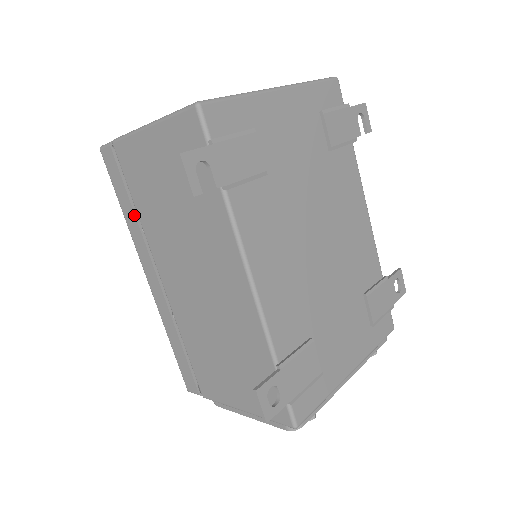
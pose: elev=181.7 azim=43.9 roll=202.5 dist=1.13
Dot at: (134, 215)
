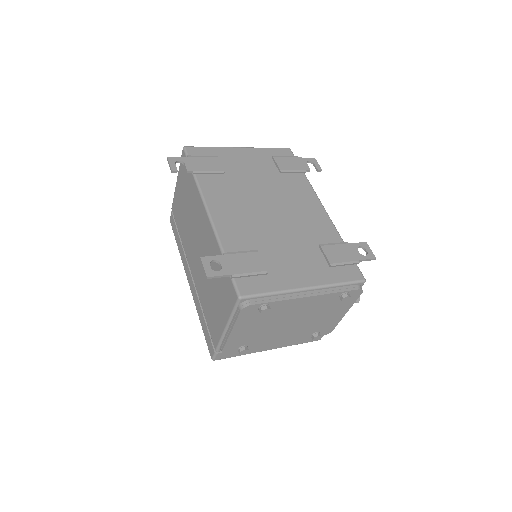
Dot at: (180, 242)
